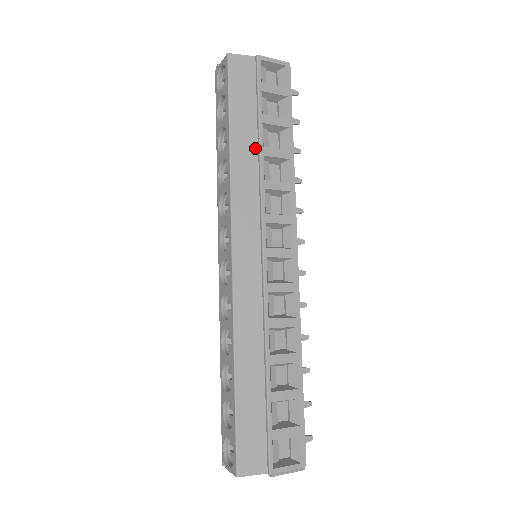
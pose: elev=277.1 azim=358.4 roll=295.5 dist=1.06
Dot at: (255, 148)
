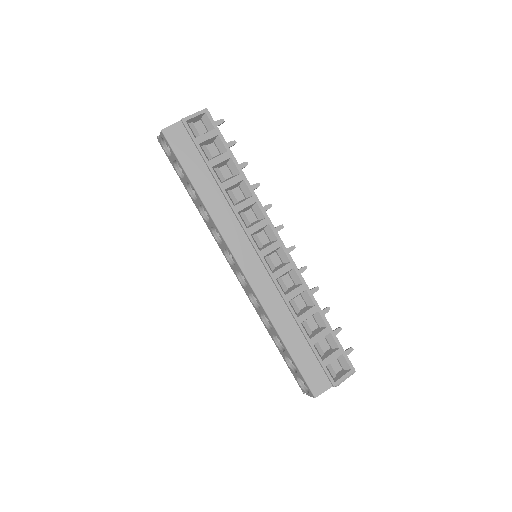
Dot at: (216, 187)
